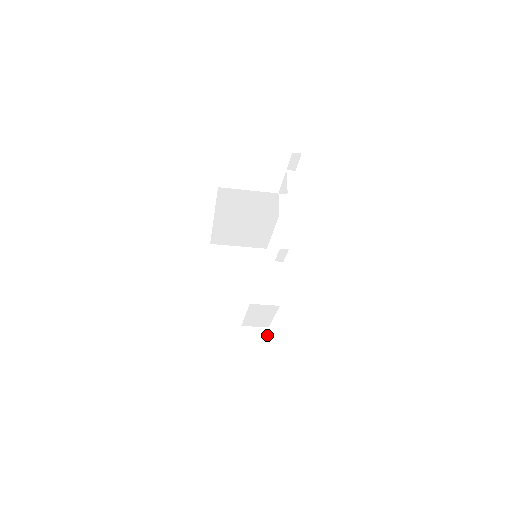
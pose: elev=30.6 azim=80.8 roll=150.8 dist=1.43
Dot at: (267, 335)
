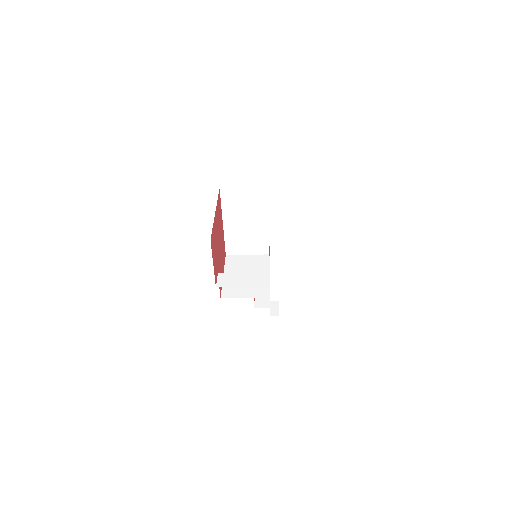
Dot at: occluded
